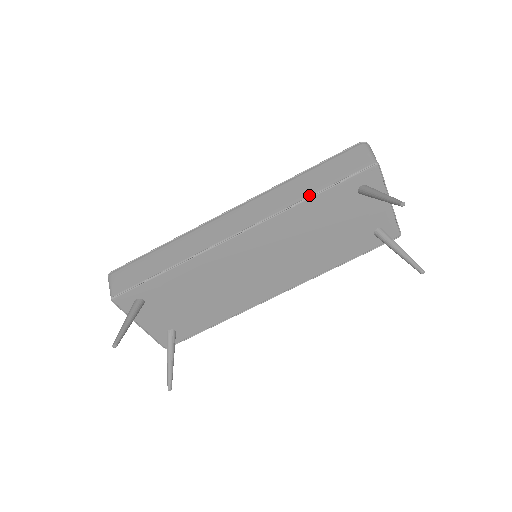
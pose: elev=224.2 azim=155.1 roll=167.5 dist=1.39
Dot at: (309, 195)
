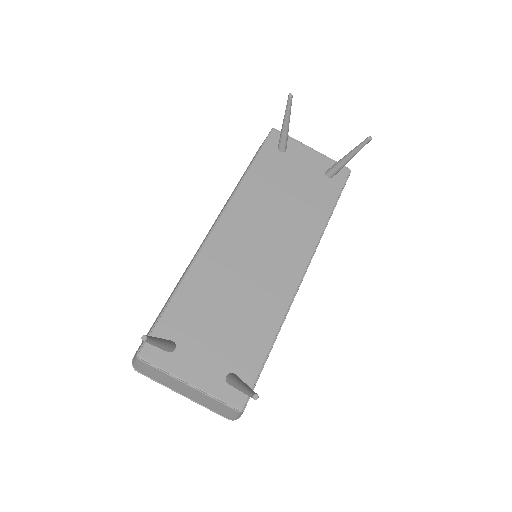
Dot at: (246, 171)
